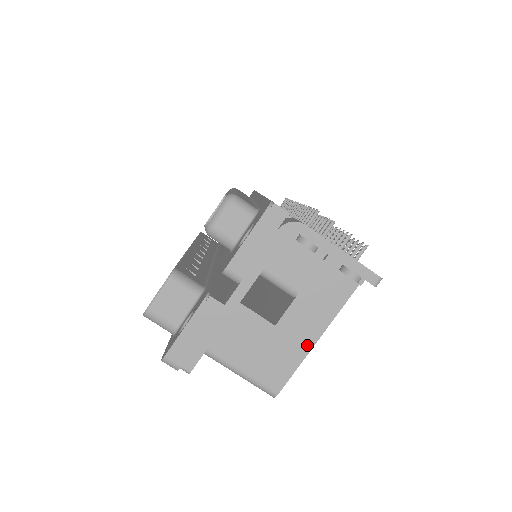
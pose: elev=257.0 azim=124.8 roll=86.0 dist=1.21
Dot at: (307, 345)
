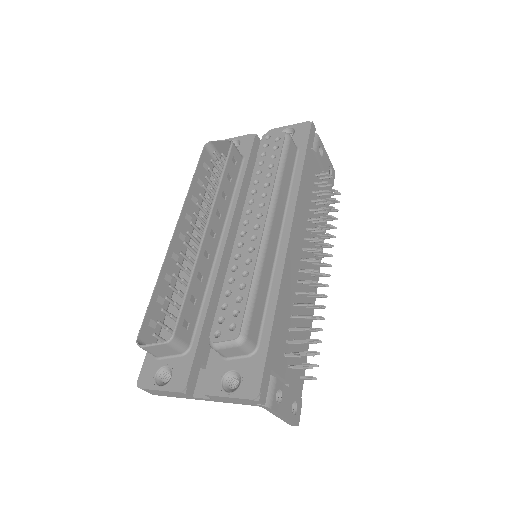
Dot at: occluded
